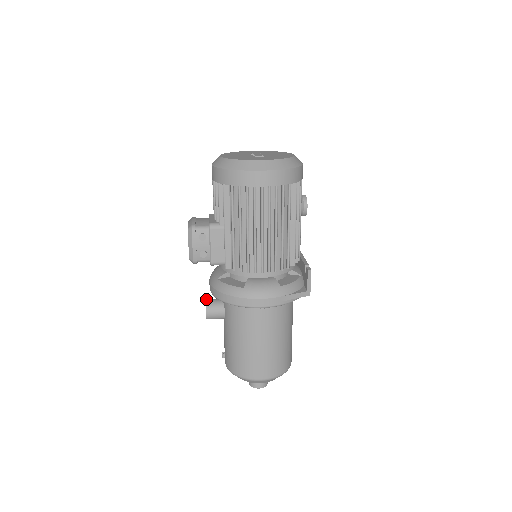
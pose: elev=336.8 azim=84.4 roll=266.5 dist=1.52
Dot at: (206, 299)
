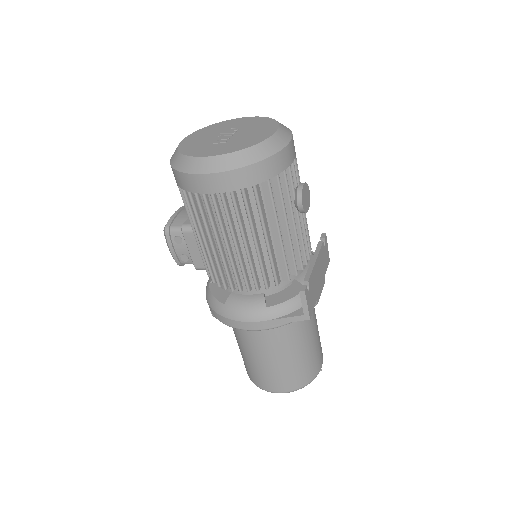
Dot at: occluded
